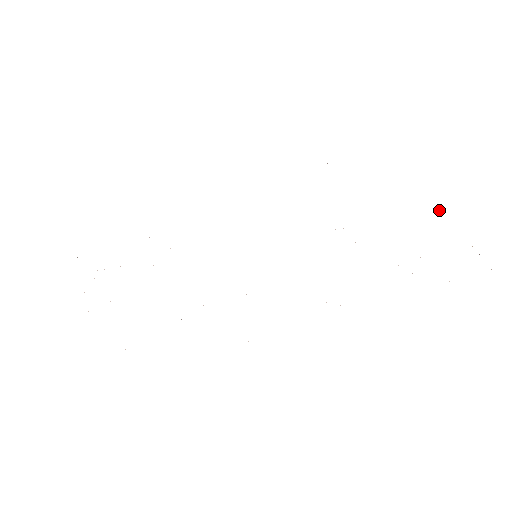
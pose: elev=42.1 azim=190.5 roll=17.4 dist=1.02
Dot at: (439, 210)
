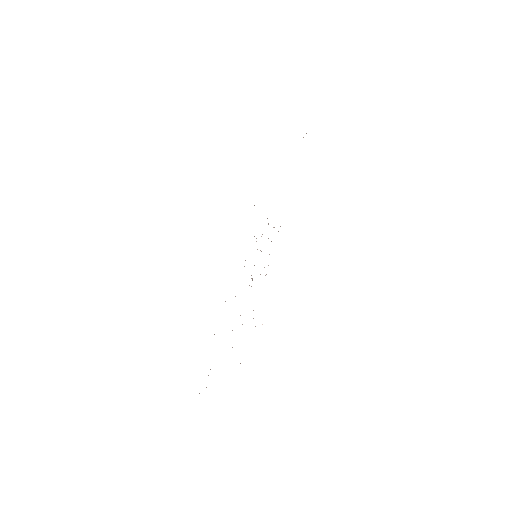
Dot at: occluded
